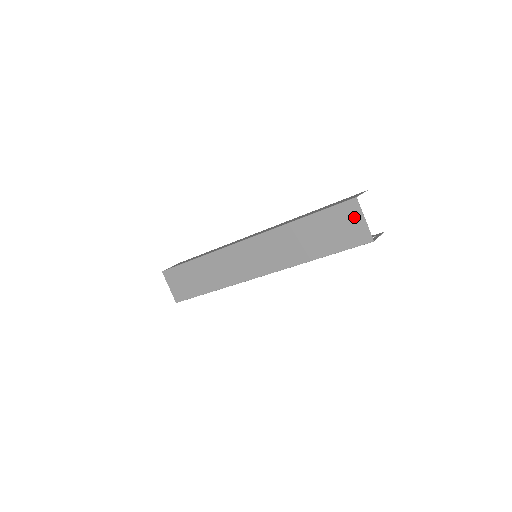
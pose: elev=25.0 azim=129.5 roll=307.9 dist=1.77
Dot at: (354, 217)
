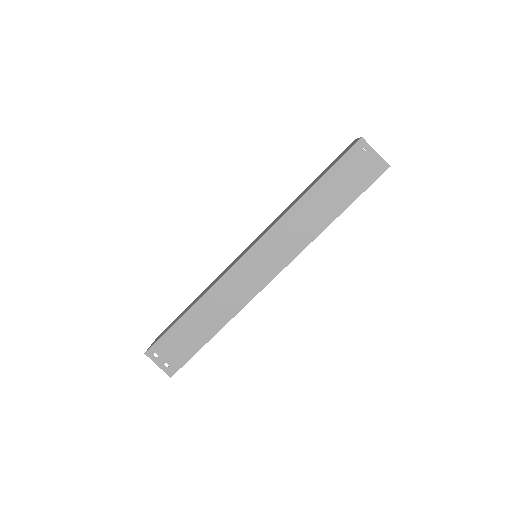
Dot at: (349, 146)
